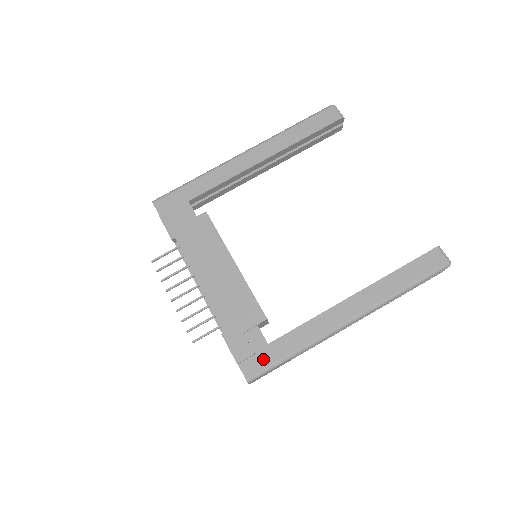
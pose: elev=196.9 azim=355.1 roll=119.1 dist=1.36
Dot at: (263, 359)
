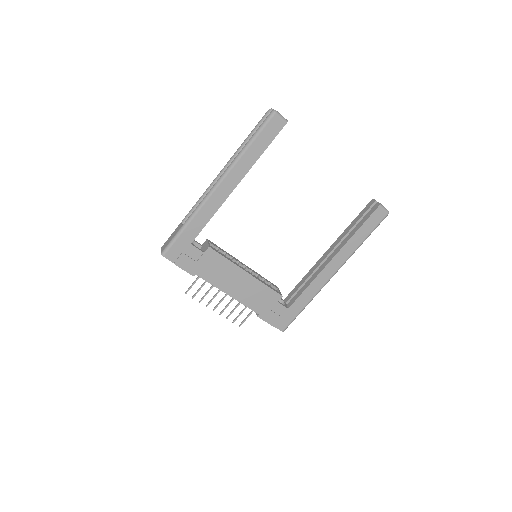
Dot at: (288, 318)
